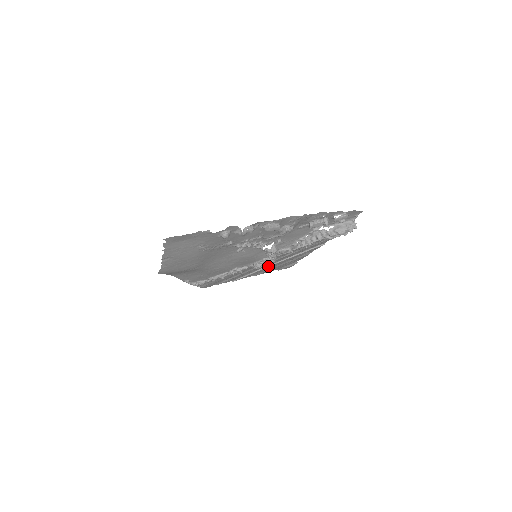
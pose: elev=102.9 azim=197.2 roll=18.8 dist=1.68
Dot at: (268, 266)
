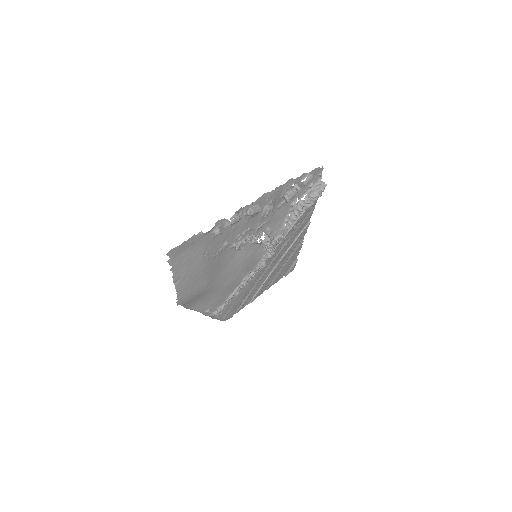
Dot at: (273, 270)
